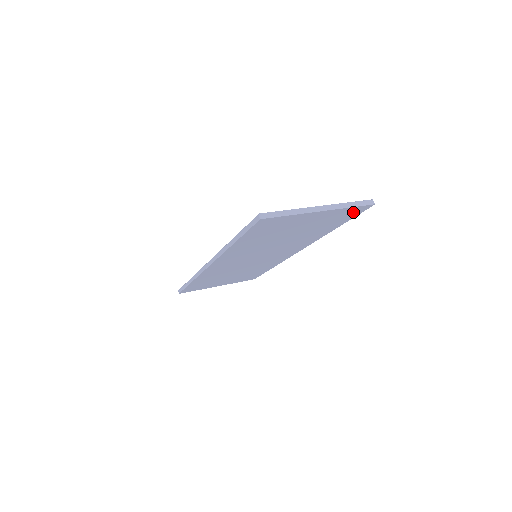
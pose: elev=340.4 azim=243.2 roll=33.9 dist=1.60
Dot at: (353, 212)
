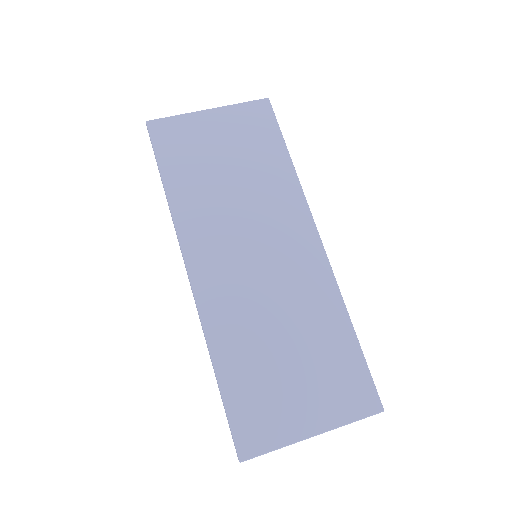
Dot at: (360, 395)
